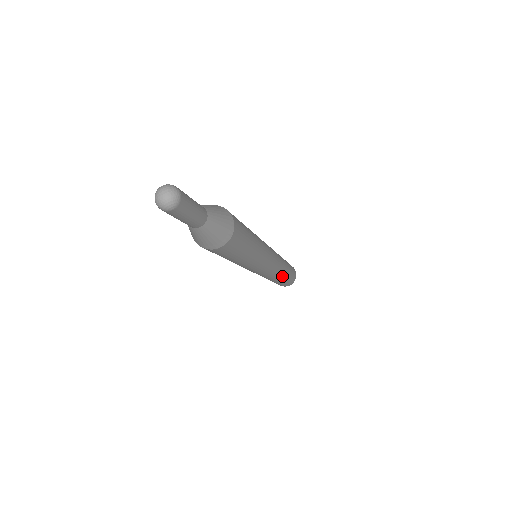
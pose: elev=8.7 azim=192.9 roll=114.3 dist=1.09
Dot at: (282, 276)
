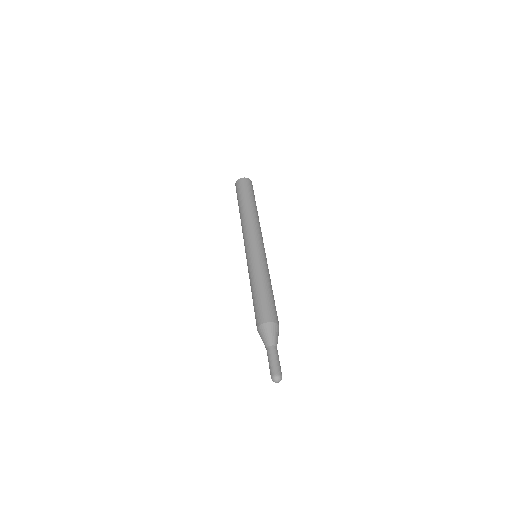
Dot at: occluded
